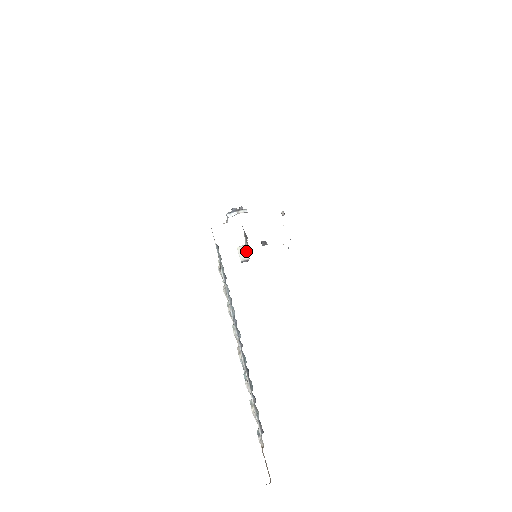
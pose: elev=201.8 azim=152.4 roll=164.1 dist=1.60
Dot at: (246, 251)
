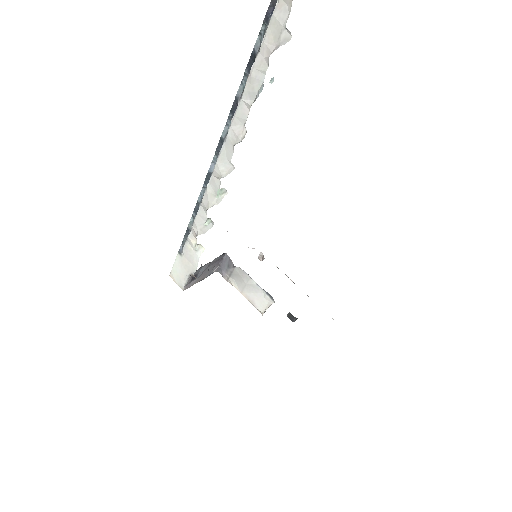
Dot at: (266, 309)
